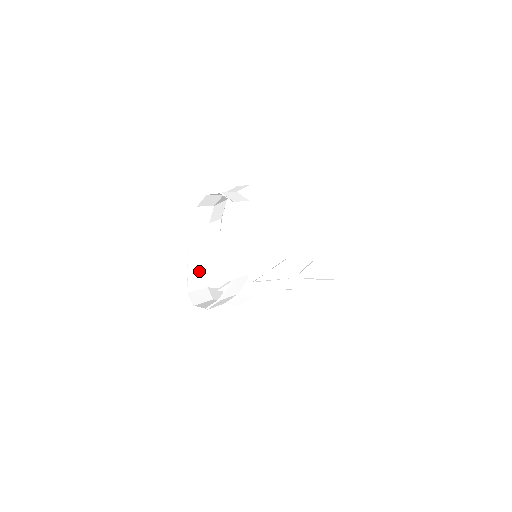
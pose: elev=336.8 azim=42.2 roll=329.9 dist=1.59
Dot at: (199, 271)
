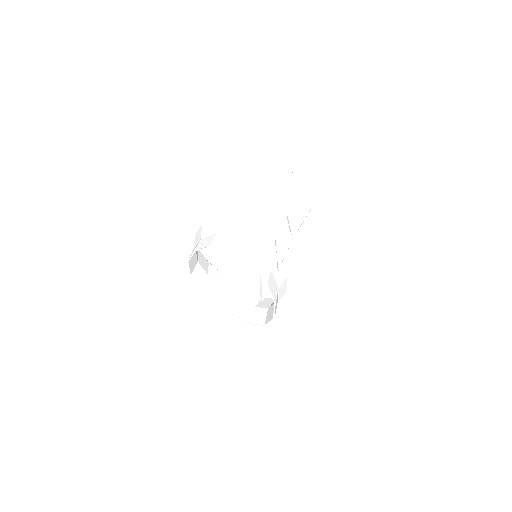
Dot at: (238, 305)
